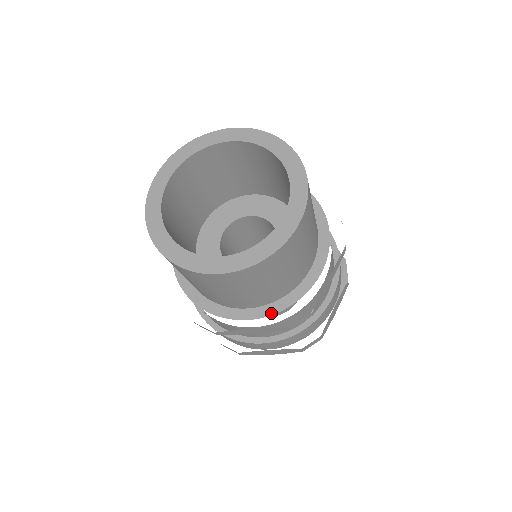
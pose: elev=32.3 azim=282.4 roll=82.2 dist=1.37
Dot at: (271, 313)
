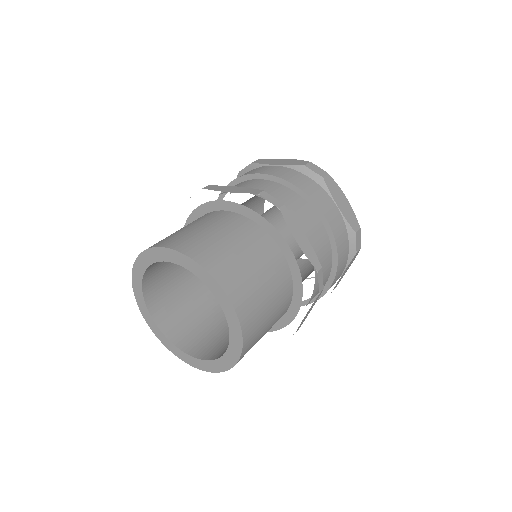
Dot at: occluded
